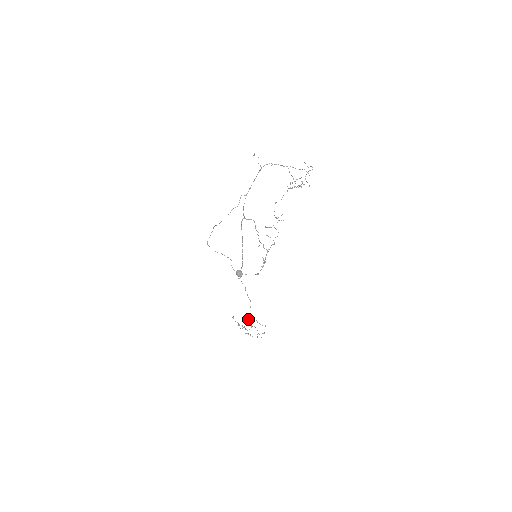
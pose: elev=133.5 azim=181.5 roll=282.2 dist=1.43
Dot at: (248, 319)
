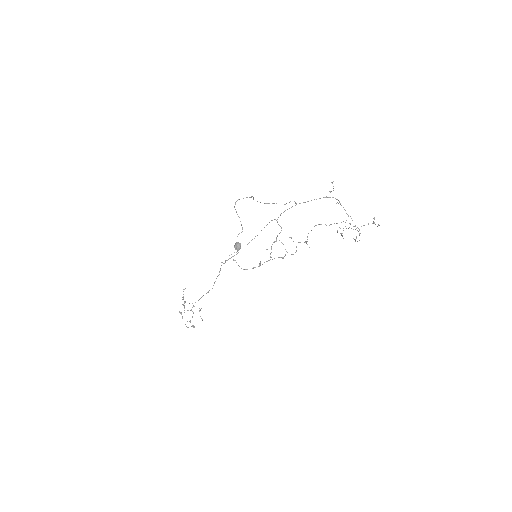
Dot at: occluded
